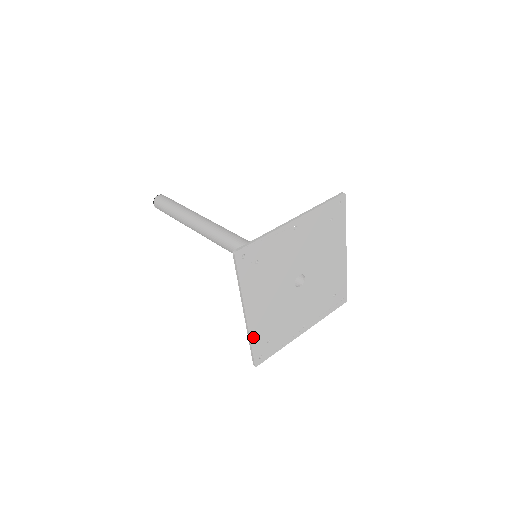
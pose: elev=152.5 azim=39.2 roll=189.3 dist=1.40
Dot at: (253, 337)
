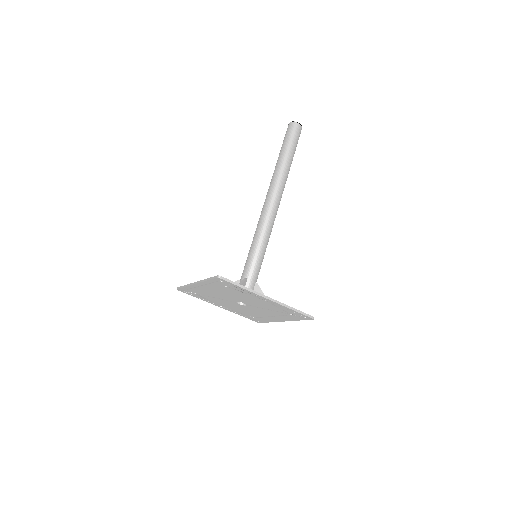
Dot at: (189, 287)
